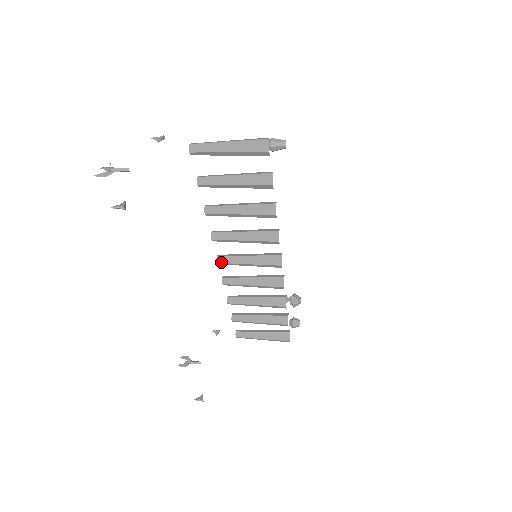
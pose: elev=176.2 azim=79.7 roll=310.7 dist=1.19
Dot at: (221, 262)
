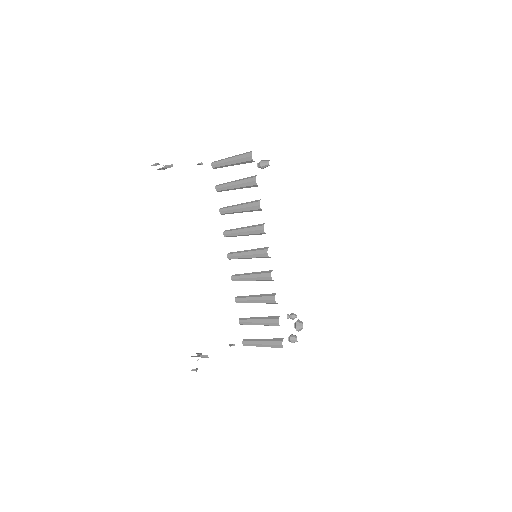
Dot at: (230, 256)
